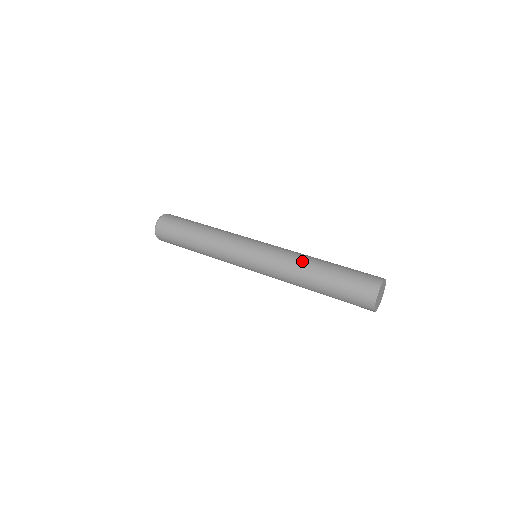
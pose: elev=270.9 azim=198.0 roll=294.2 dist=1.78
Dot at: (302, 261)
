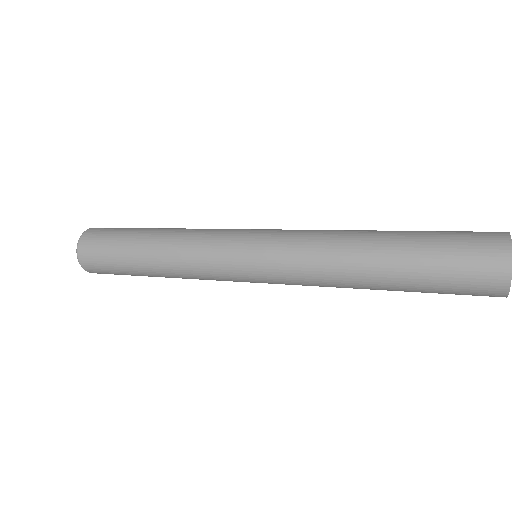
Dot at: (343, 246)
